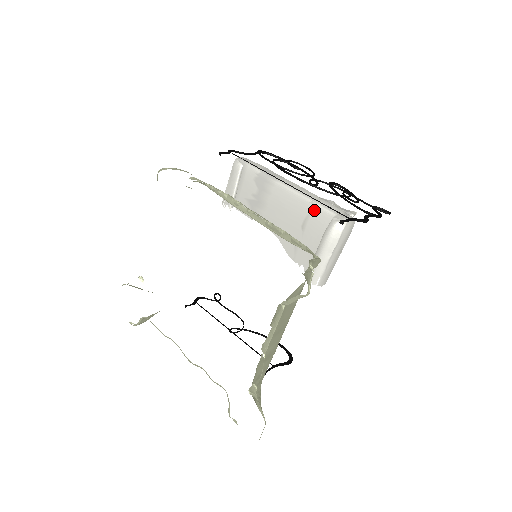
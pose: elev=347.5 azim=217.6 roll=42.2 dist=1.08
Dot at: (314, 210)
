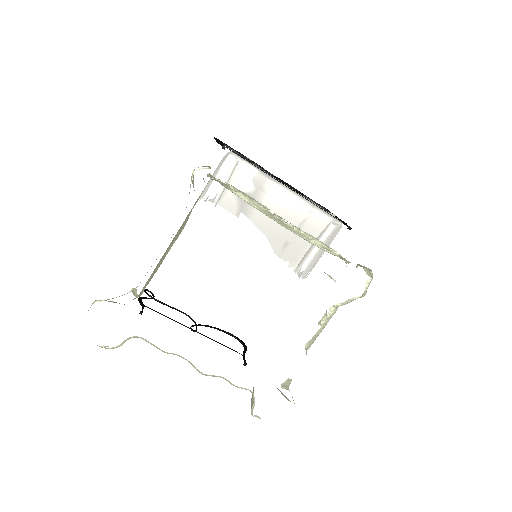
Dot at: (314, 214)
